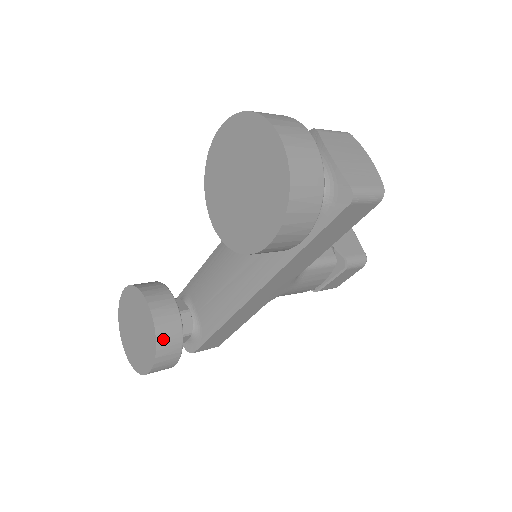
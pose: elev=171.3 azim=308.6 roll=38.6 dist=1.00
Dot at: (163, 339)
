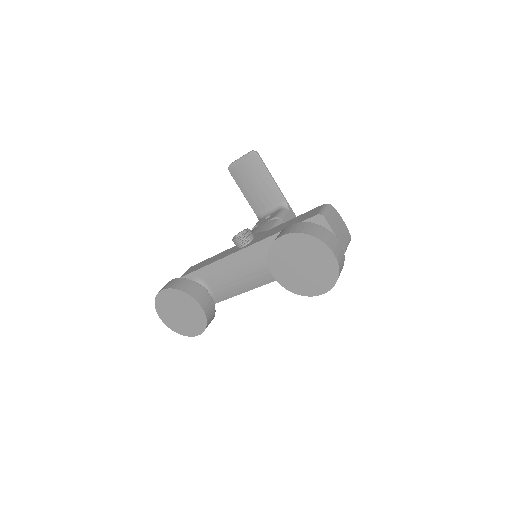
Dot at: (209, 318)
